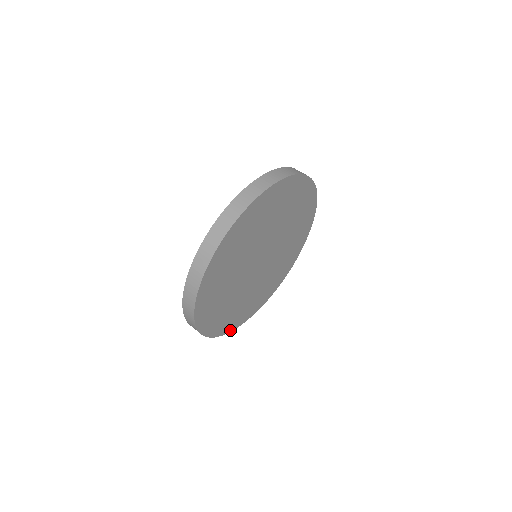
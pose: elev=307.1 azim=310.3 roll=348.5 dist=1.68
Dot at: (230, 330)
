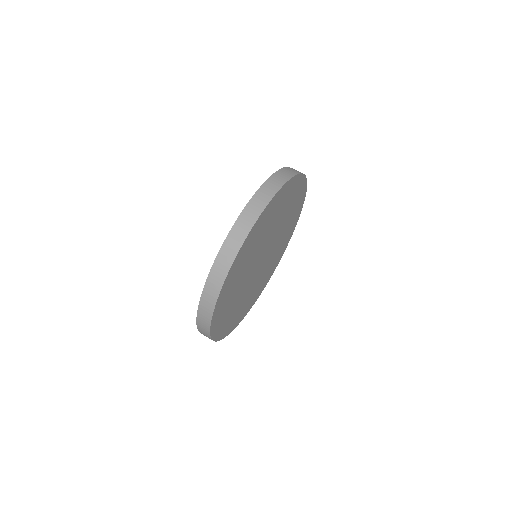
Dot at: (249, 309)
